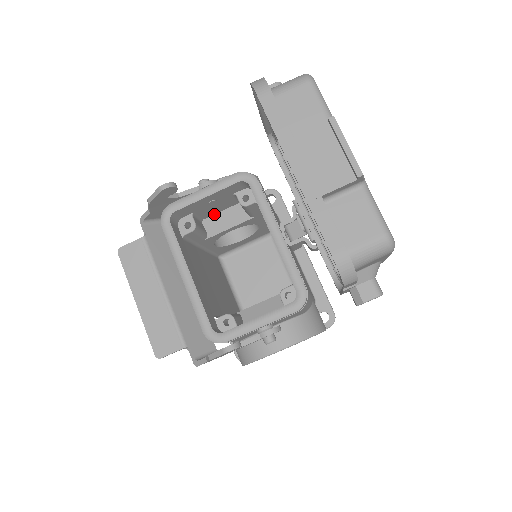
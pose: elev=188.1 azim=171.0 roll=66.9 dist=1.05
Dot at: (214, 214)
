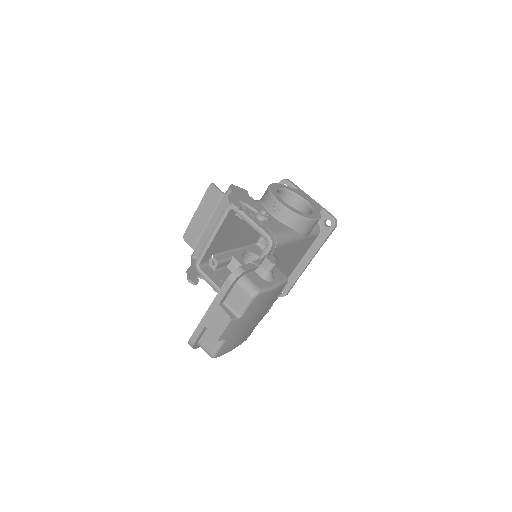
Dot at: occluded
